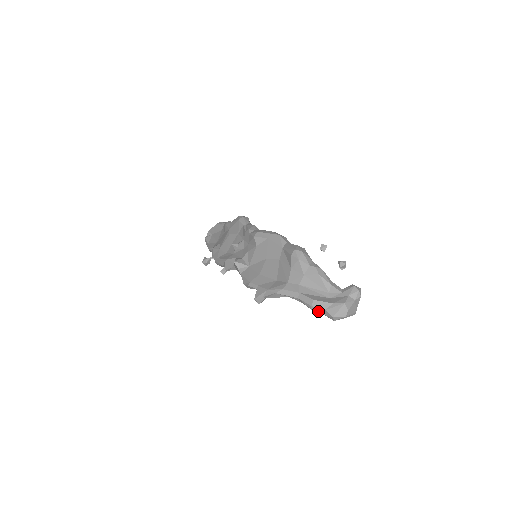
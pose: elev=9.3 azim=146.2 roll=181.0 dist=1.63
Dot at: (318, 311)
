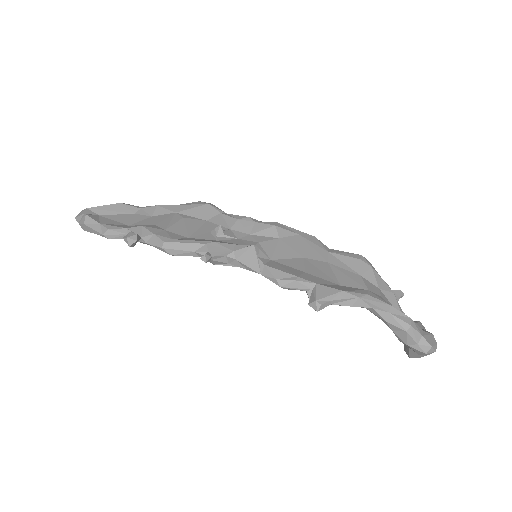
Dot at: (413, 335)
